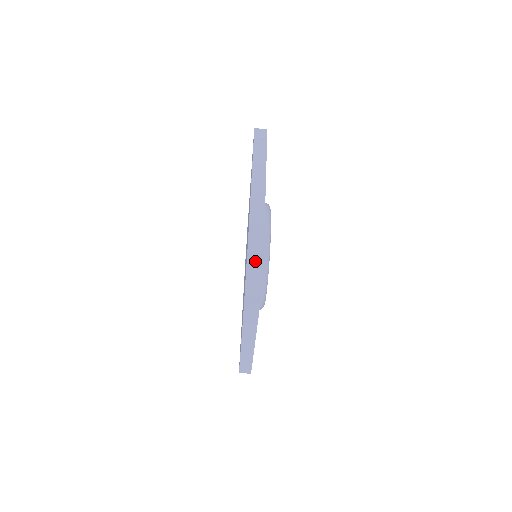
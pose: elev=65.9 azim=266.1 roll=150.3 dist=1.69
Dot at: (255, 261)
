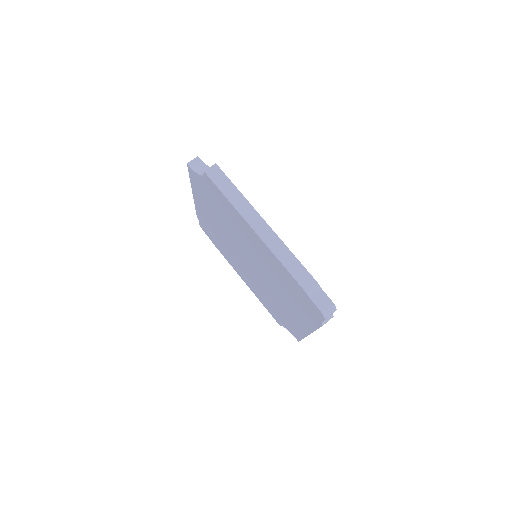
Dot at: (198, 166)
